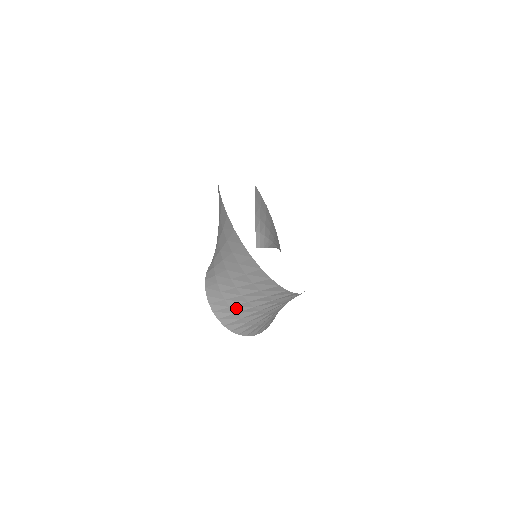
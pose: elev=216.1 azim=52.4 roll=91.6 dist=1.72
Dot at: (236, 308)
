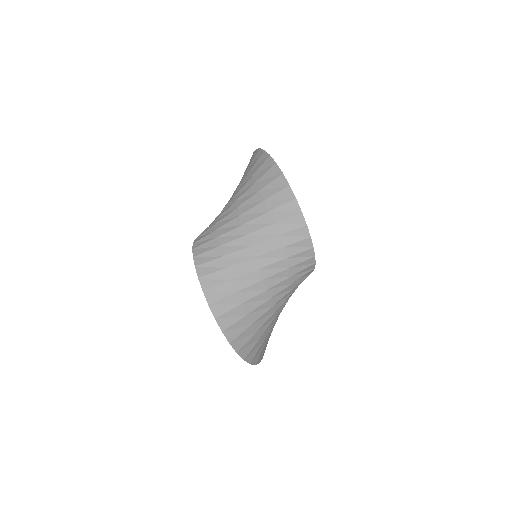
Dot at: (227, 248)
